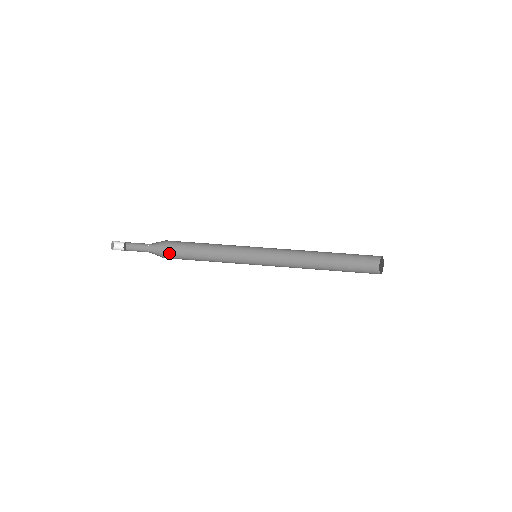
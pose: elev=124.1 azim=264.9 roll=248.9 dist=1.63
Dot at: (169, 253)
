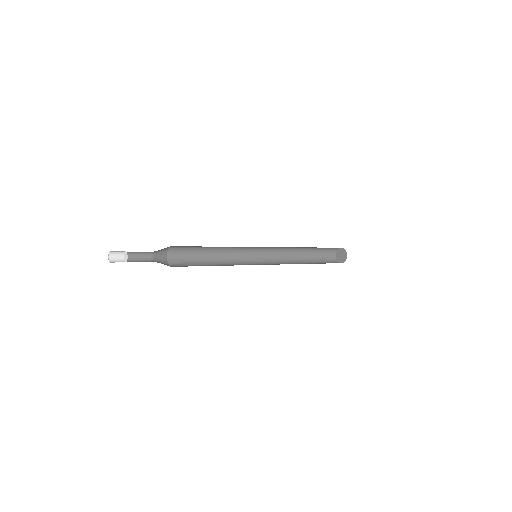
Dot at: (175, 266)
